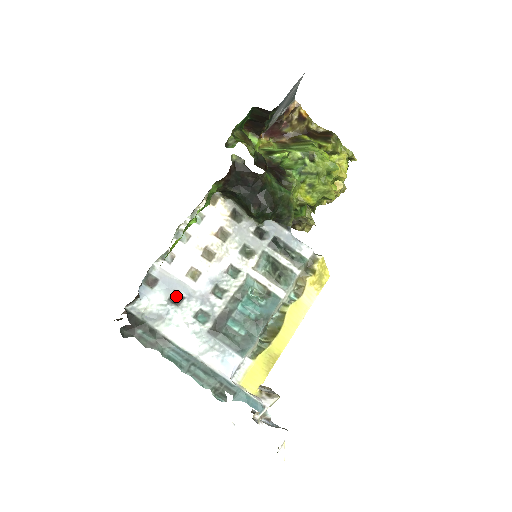
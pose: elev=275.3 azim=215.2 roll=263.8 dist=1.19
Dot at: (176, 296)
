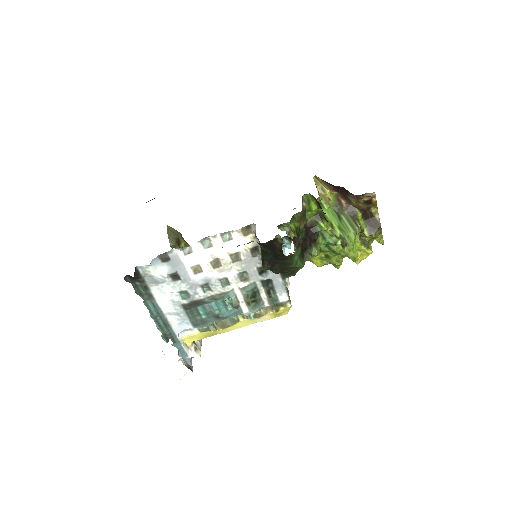
Dot at: (176, 275)
